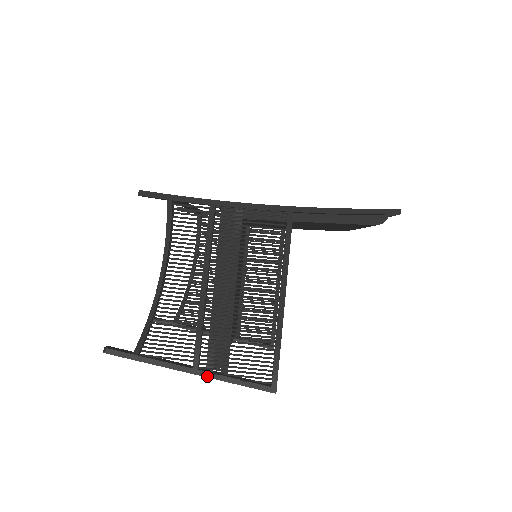
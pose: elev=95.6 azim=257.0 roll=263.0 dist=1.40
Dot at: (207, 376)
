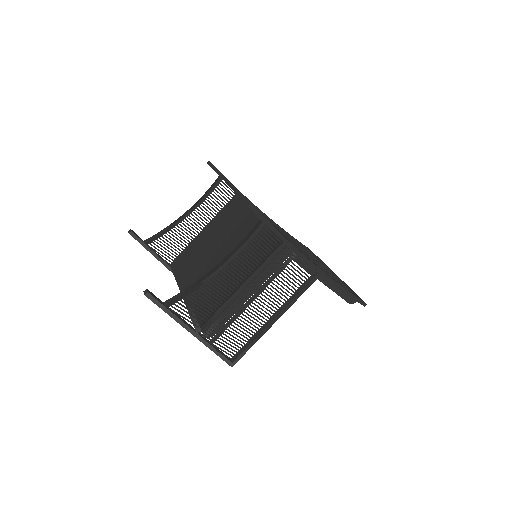
Dot at: (201, 341)
